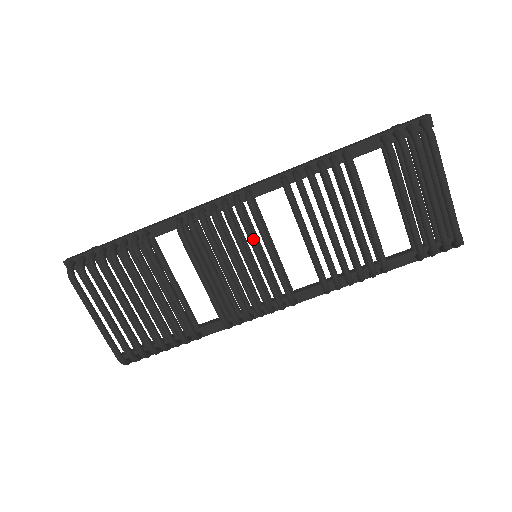
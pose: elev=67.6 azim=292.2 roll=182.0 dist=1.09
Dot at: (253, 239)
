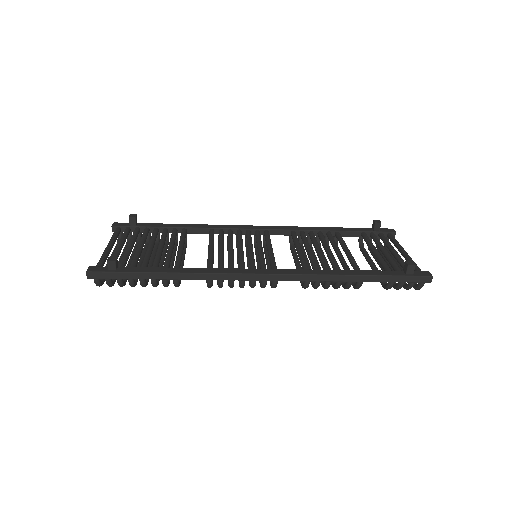
Dot at: occluded
